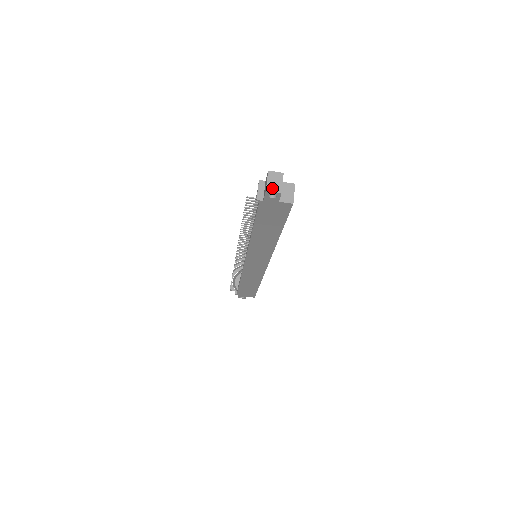
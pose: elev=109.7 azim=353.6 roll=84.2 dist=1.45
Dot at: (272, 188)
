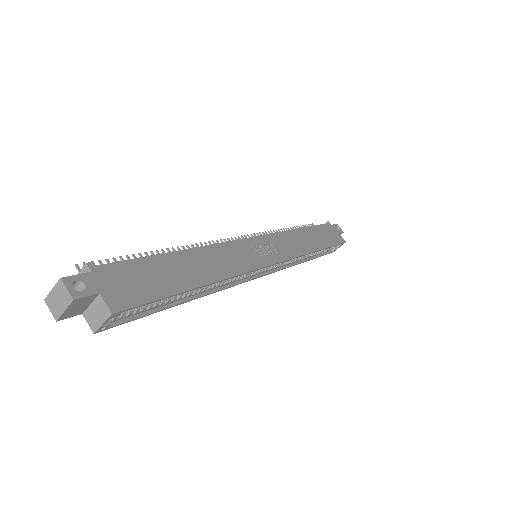
Dot at: (51, 304)
